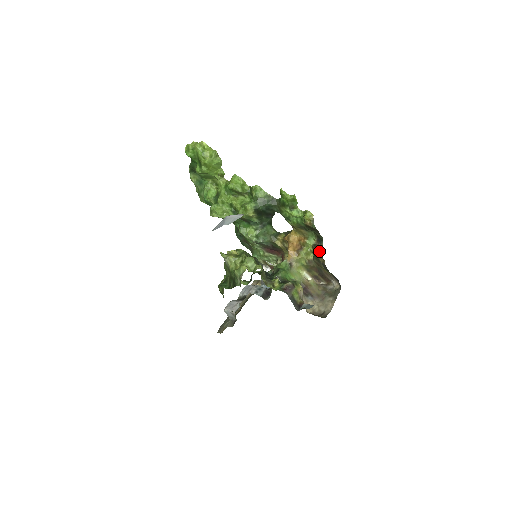
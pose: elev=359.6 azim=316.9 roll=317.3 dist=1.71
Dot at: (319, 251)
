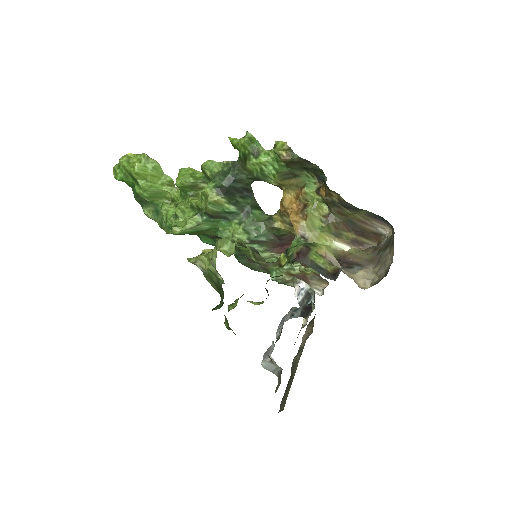
Dot at: (325, 188)
